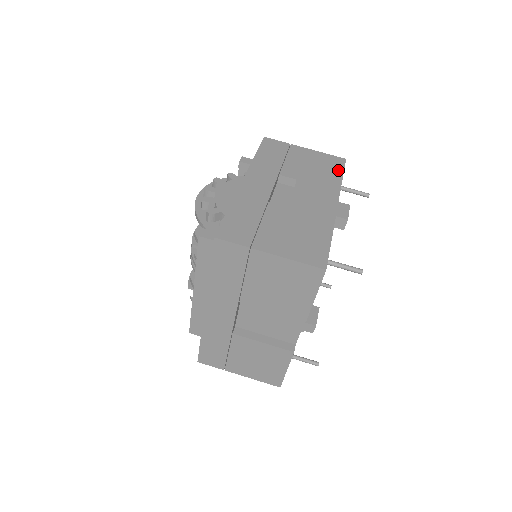
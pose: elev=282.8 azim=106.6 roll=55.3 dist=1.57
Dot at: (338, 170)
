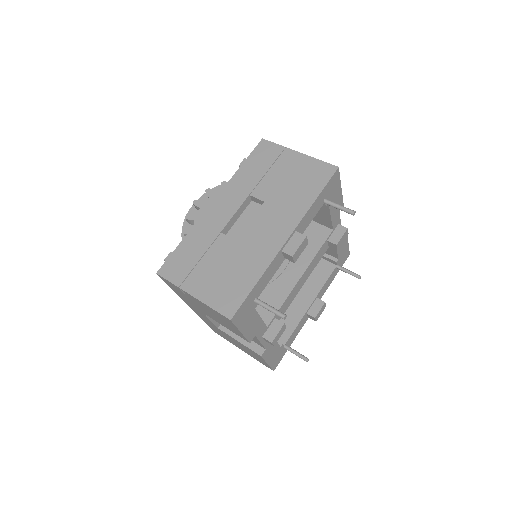
Dot at: (318, 186)
